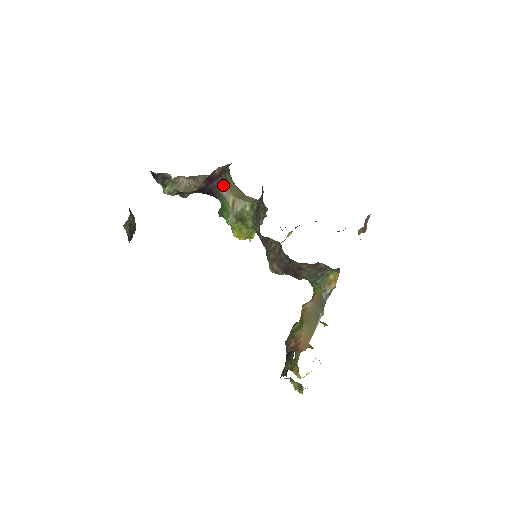
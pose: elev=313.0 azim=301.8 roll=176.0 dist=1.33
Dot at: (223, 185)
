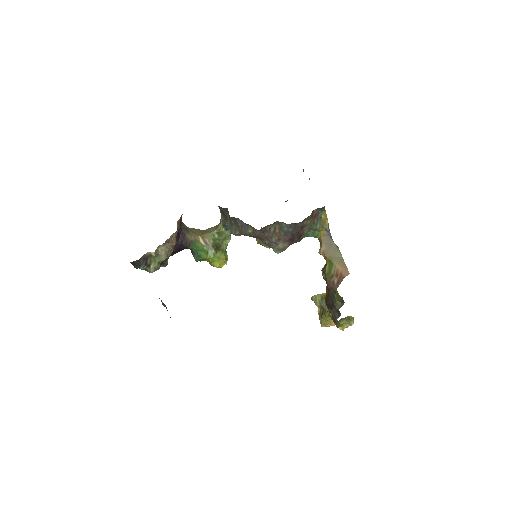
Dot at: (187, 233)
